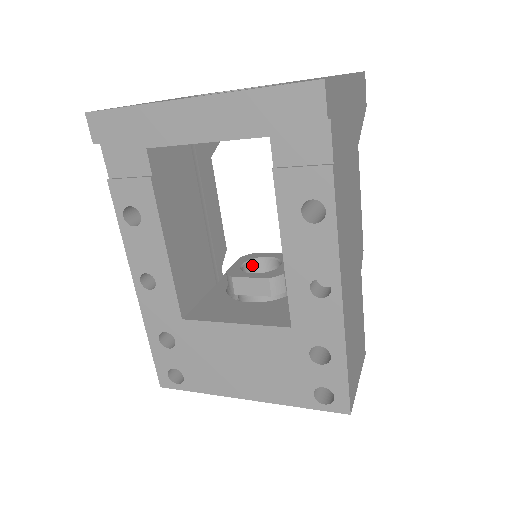
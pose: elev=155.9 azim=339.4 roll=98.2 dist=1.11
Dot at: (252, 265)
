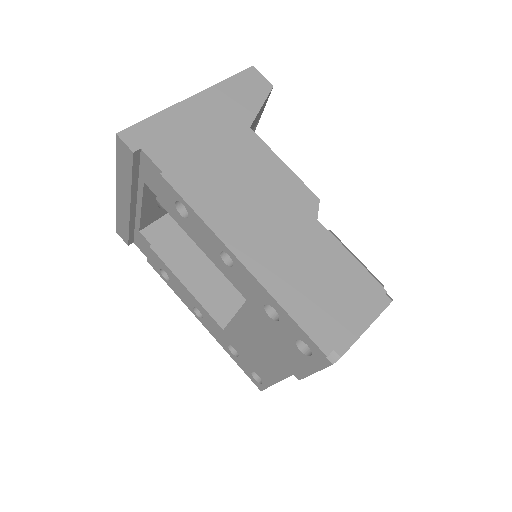
Dot at: occluded
